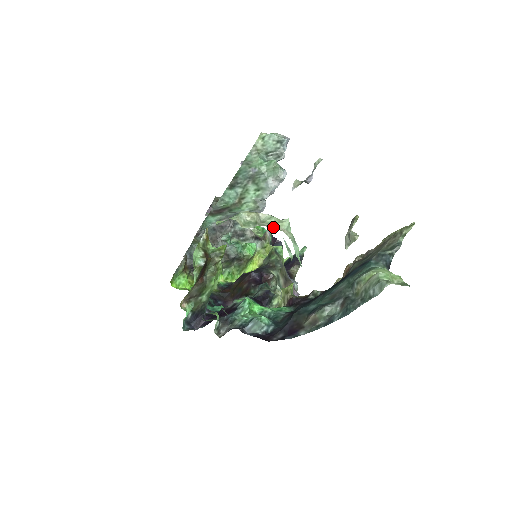
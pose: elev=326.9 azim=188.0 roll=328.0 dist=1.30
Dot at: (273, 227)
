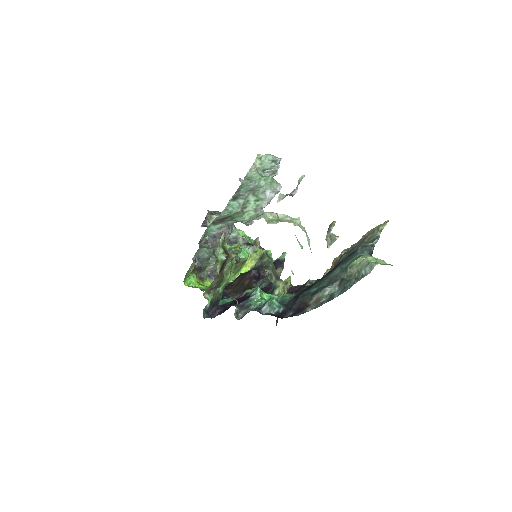
Dot at: occluded
